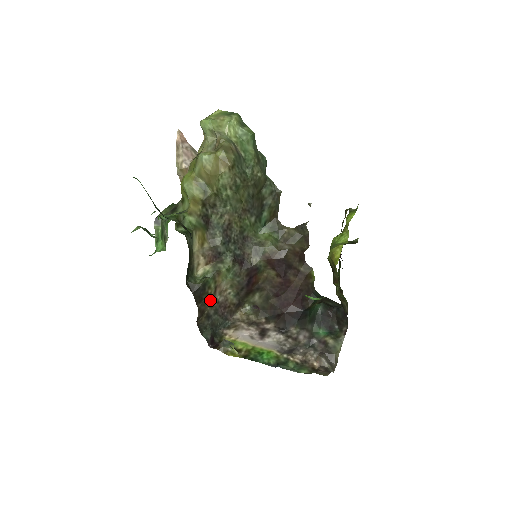
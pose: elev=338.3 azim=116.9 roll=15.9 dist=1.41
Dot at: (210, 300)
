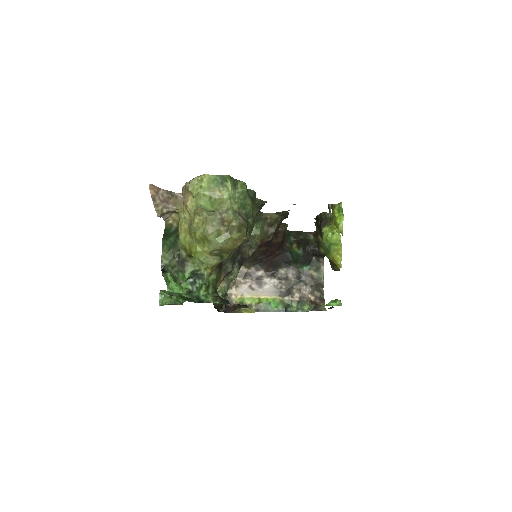
Dot at: occluded
